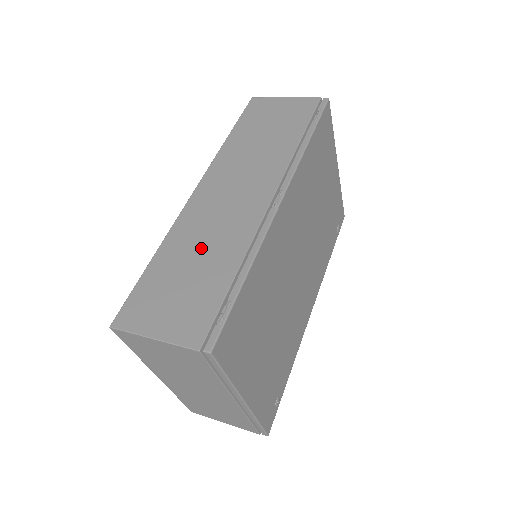
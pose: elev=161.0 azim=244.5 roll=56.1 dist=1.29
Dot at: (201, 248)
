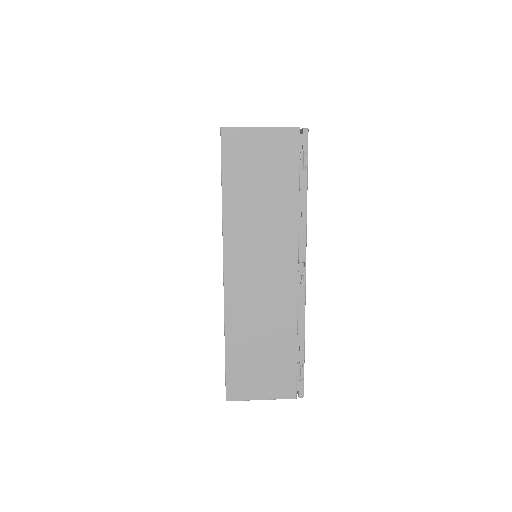
Dot at: (261, 329)
